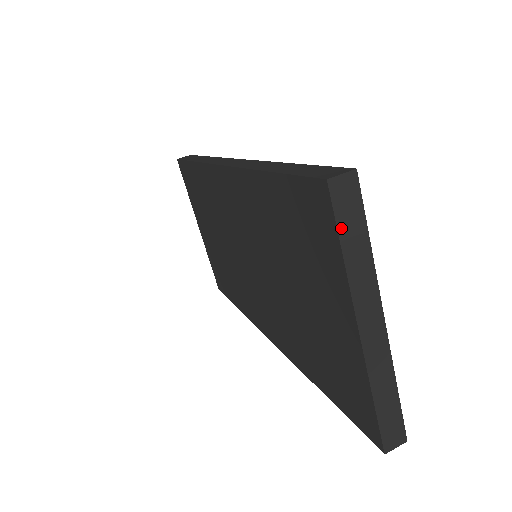
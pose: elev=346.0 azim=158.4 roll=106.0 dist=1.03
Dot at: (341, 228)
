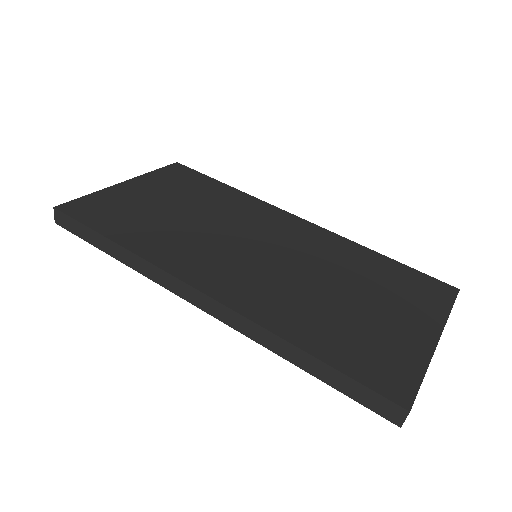
Dot at: occluded
